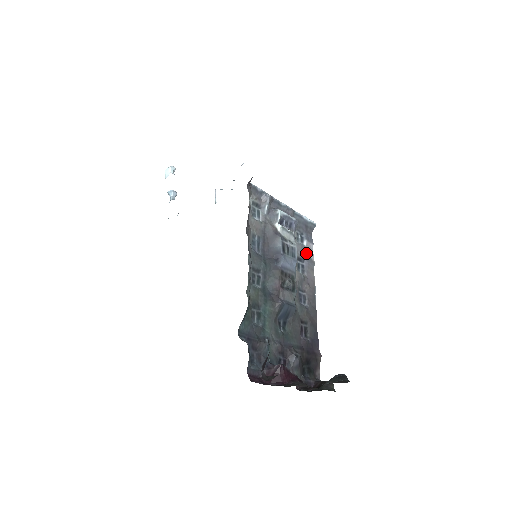
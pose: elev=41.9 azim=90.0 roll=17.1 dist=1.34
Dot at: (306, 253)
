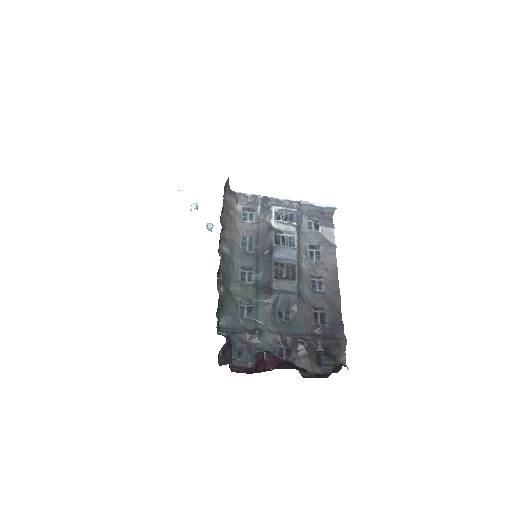
Dot at: (322, 239)
